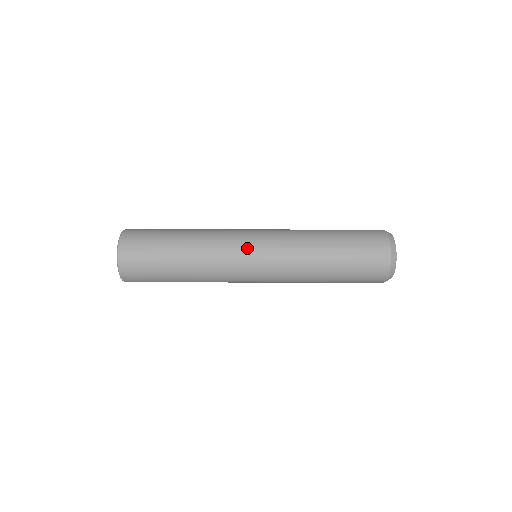
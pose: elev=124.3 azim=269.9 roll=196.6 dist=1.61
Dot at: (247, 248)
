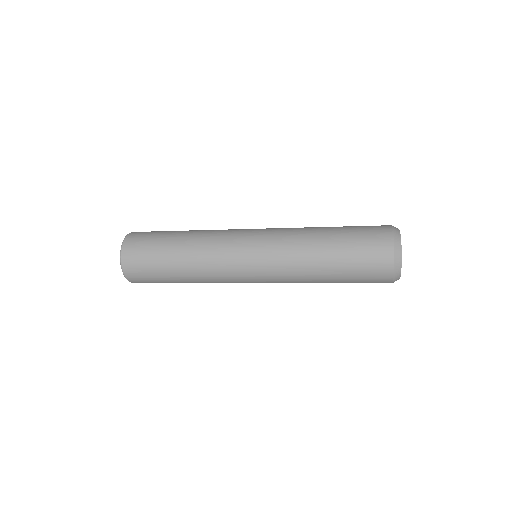
Dot at: (242, 242)
